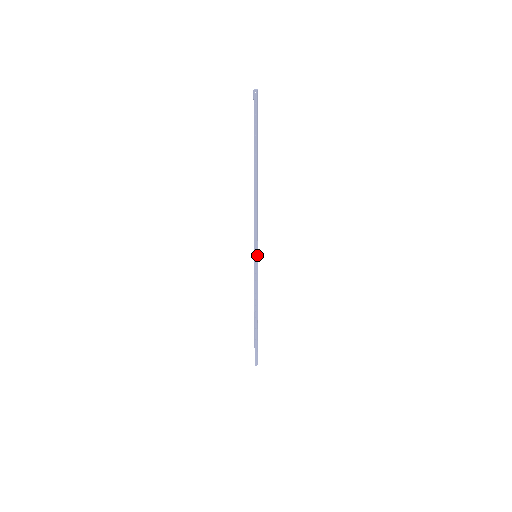
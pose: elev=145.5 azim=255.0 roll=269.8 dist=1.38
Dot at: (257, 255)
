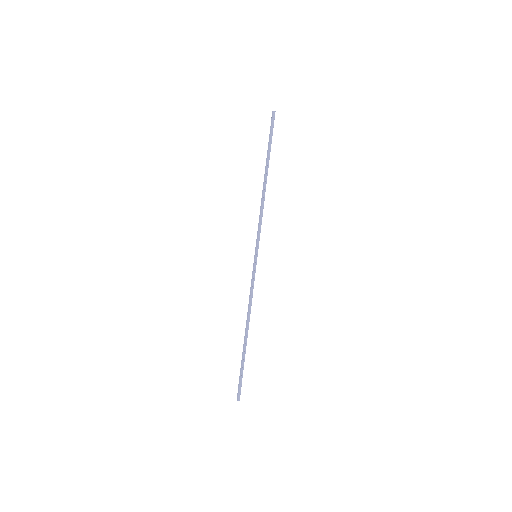
Dot at: (257, 255)
